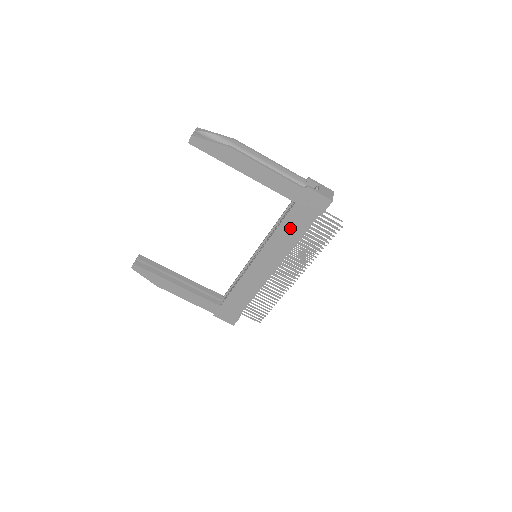
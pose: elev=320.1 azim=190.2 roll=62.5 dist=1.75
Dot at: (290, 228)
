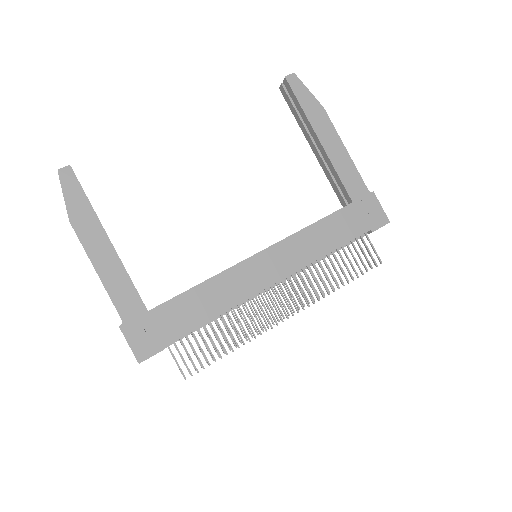
Dot at: (330, 230)
